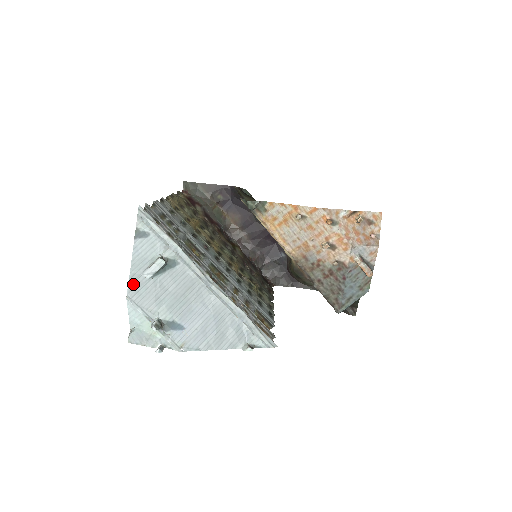
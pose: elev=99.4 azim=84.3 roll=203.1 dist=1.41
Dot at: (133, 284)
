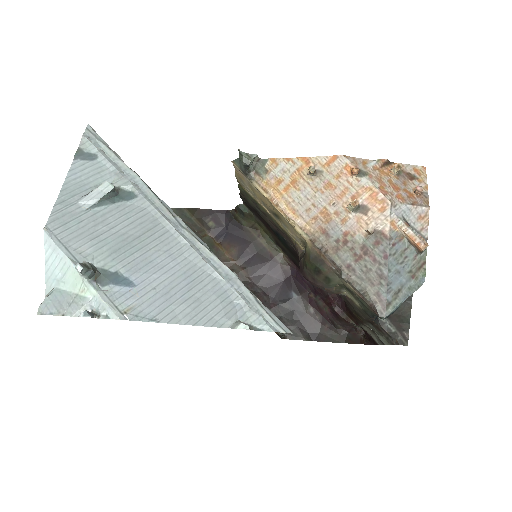
Dot at: (59, 213)
